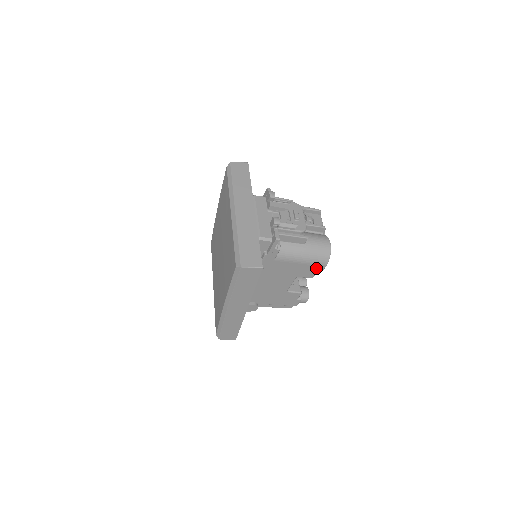
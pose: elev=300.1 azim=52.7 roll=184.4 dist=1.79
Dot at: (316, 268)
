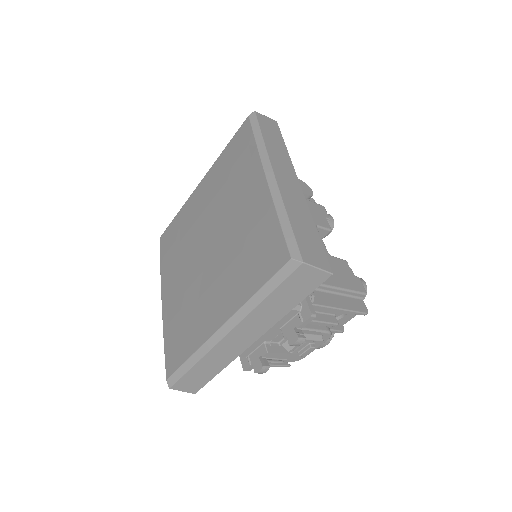
Dot at: occluded
